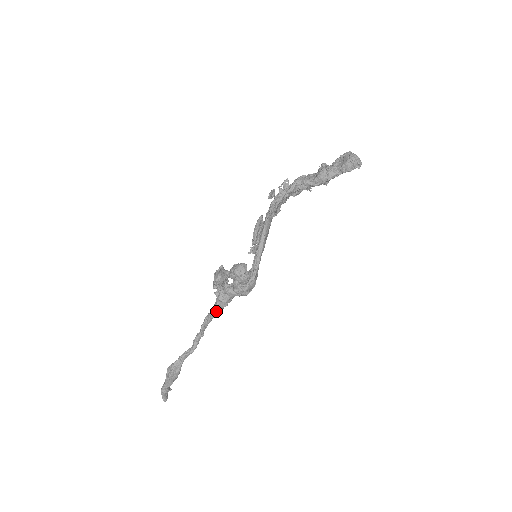
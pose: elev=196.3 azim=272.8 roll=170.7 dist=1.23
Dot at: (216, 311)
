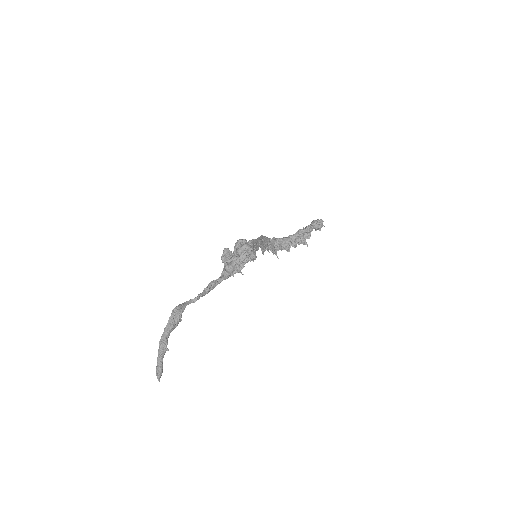
Dot at: (222, 276)
